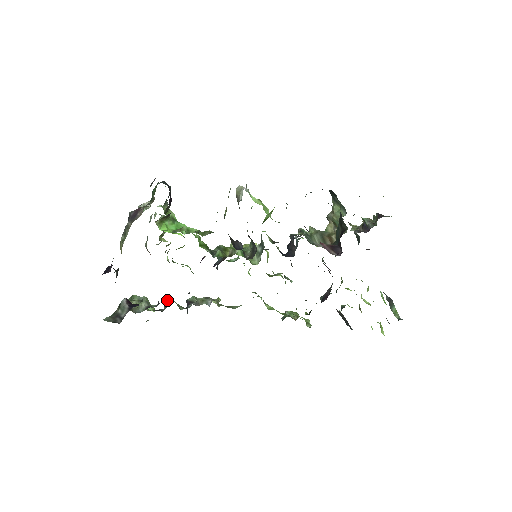
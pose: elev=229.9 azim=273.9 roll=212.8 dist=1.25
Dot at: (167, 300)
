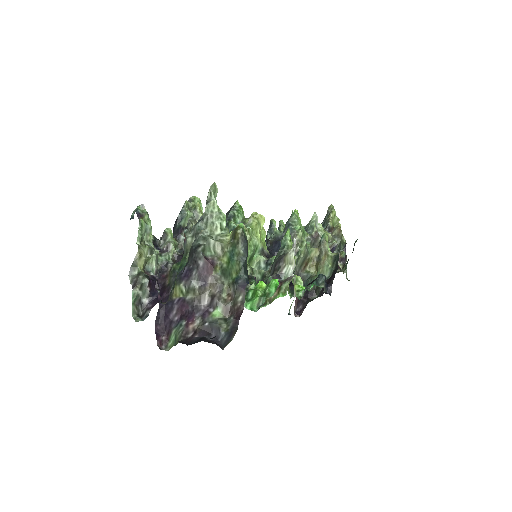
Dot at: (170, 247)
